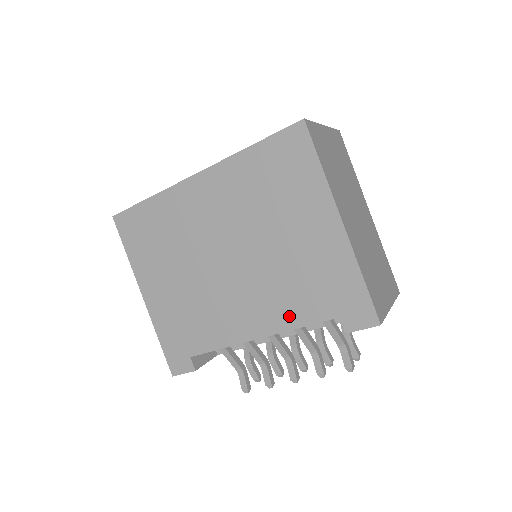
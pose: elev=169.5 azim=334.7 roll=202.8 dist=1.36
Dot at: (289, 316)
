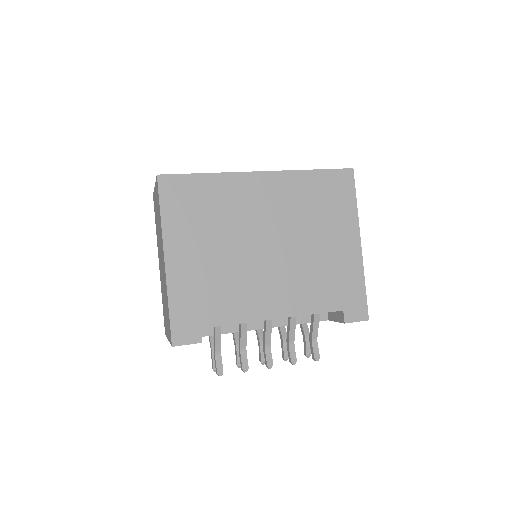
Dot at: (307, 304)
